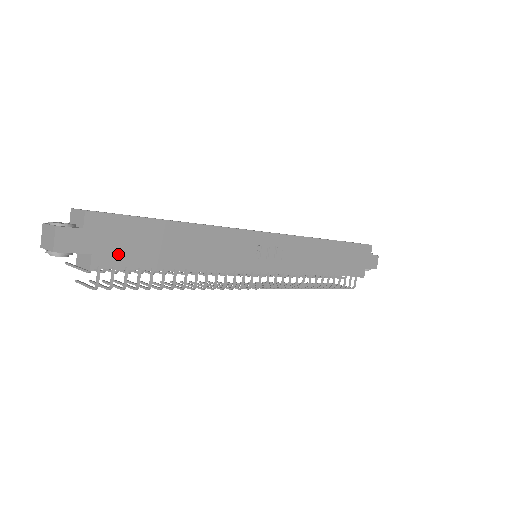
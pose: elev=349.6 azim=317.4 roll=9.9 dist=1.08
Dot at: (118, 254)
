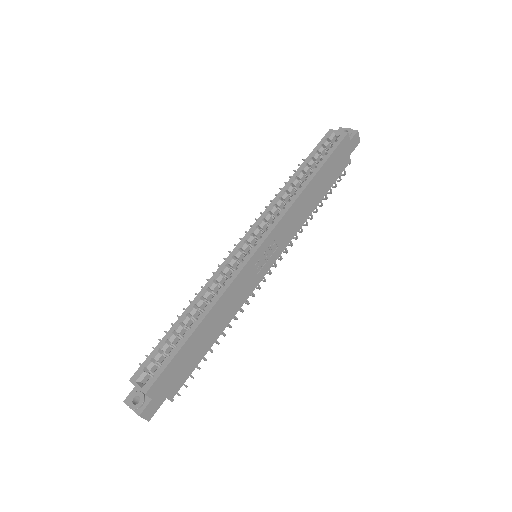
Dot at: (179, 381)
